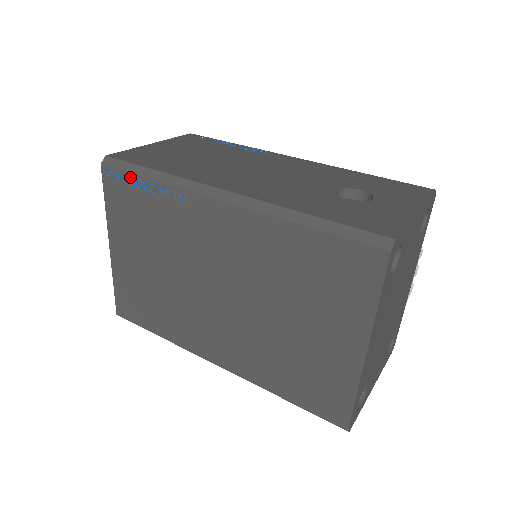
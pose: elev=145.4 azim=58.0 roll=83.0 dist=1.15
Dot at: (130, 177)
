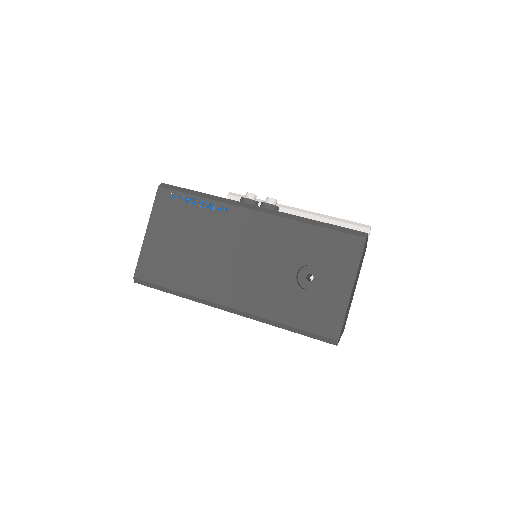
Dot at: (161, 290)
